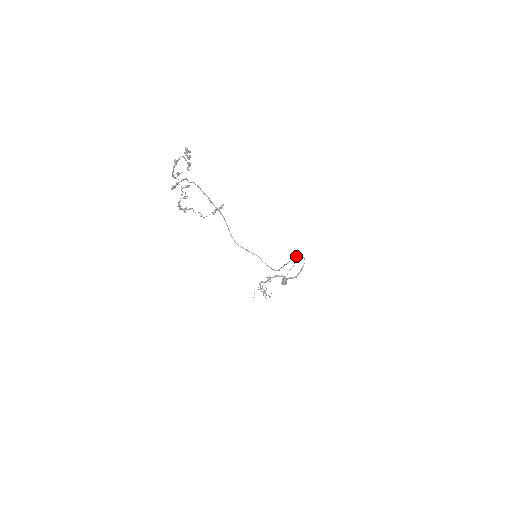
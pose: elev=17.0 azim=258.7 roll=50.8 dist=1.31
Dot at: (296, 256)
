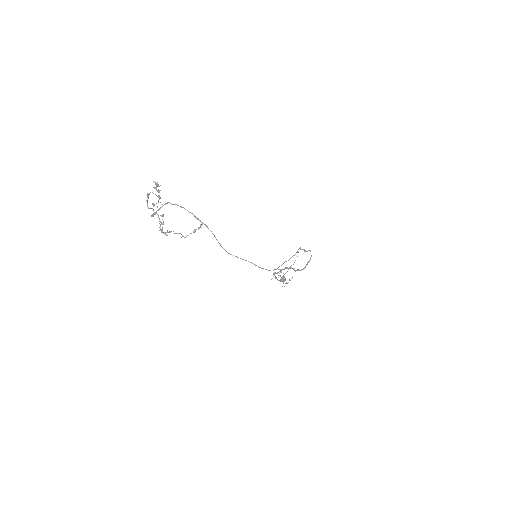
Dot at: occluded
